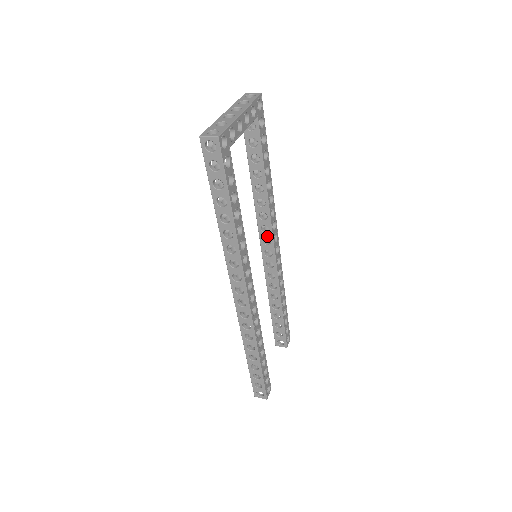
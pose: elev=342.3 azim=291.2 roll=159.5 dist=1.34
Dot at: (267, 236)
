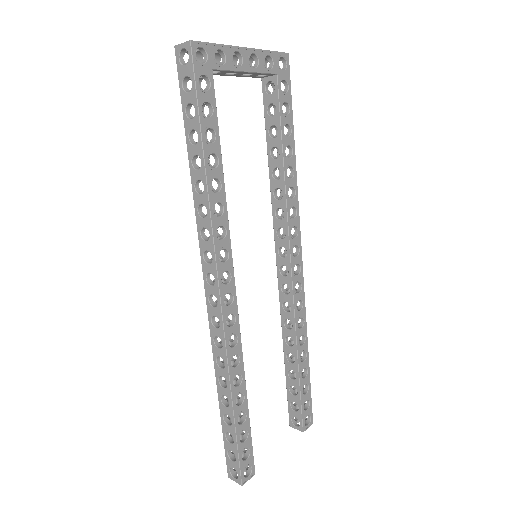
Dot at: (283, 244)
